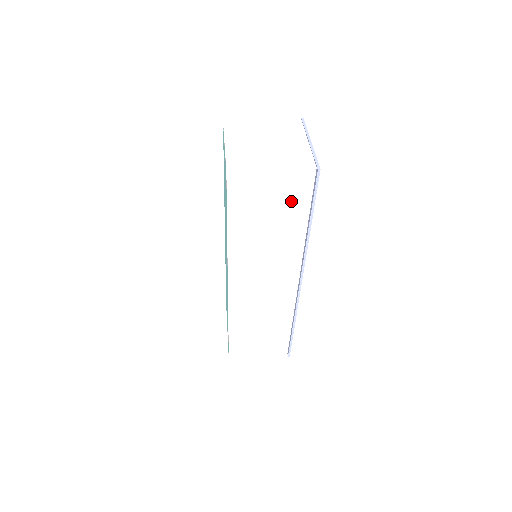
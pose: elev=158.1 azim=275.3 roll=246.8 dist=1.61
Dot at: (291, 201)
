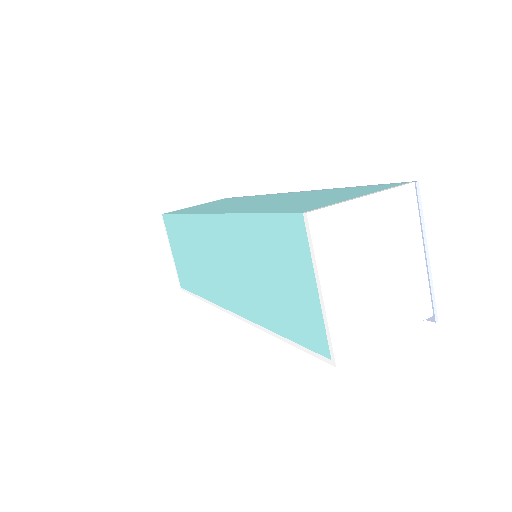
Dot at: occluded
